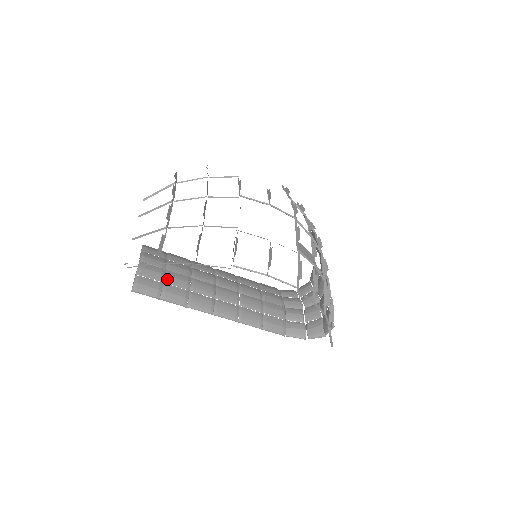
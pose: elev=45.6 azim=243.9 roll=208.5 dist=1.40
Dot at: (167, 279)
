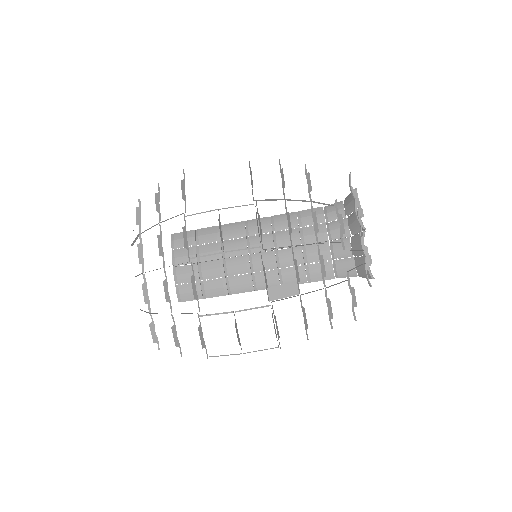
Dot at: (201, 275)
